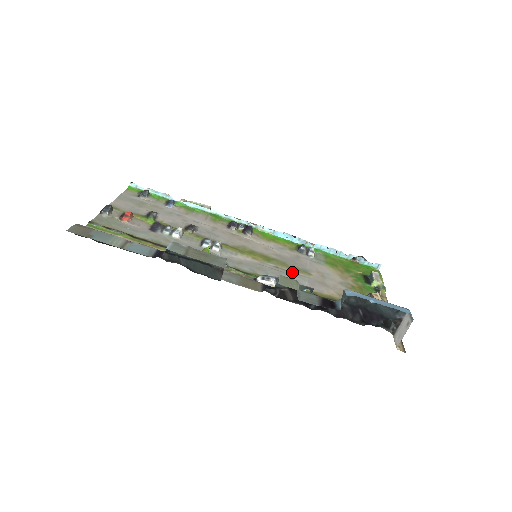
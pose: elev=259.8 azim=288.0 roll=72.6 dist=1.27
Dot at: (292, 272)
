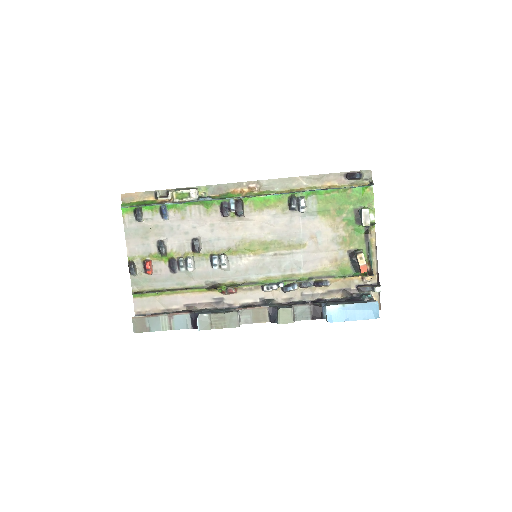
Dot at: (289, 253)
